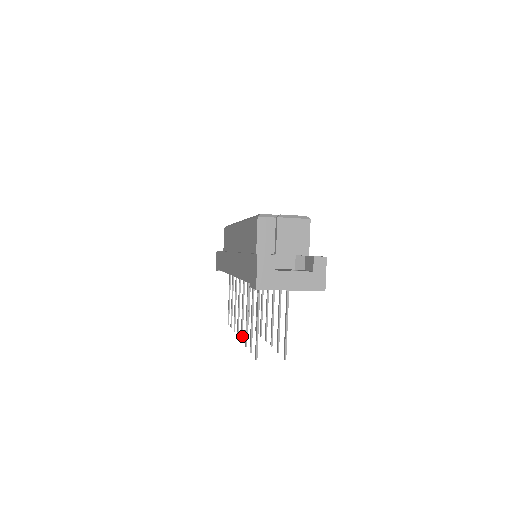
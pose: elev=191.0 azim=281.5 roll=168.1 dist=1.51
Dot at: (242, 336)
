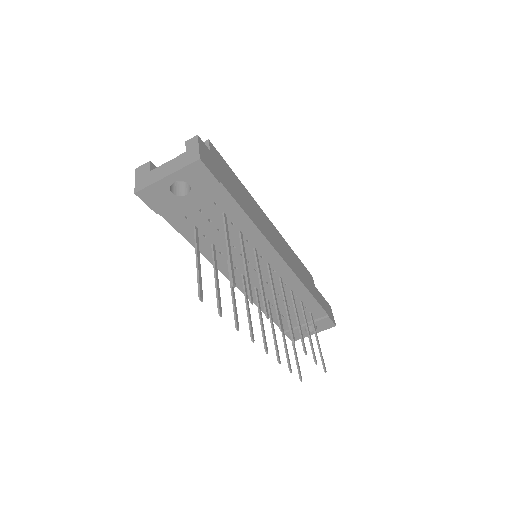
Dot at: (251, 335)
